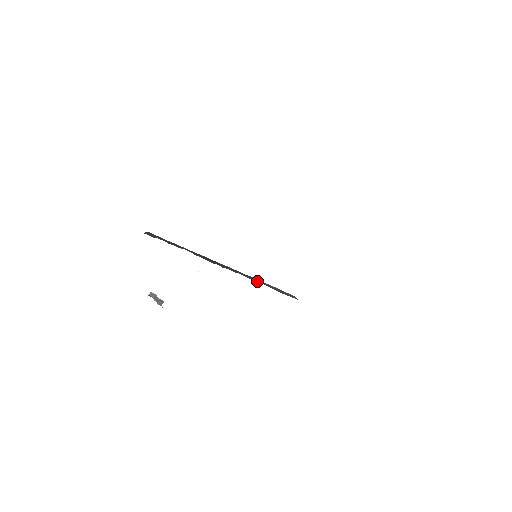
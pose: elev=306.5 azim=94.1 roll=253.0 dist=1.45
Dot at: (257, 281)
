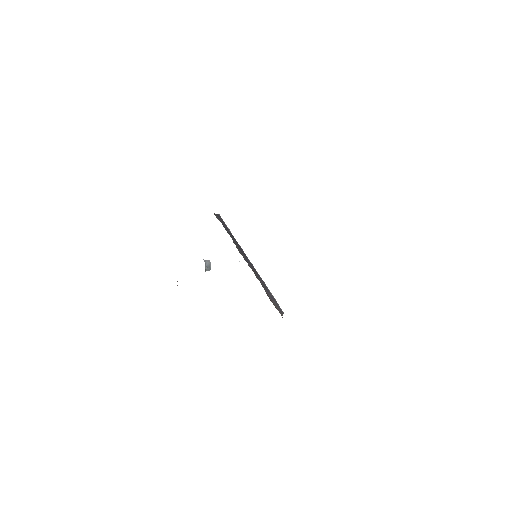
Dot at: (261, 283)
